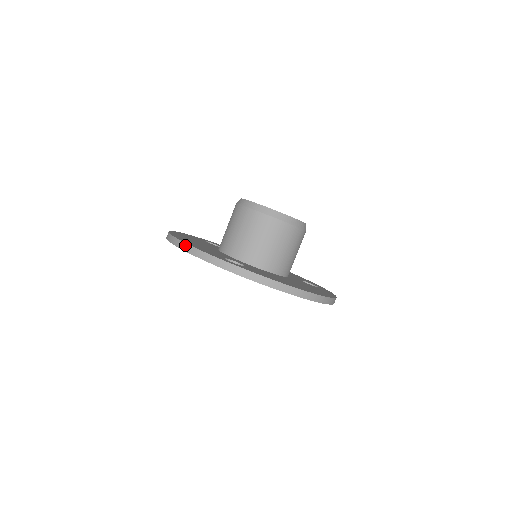
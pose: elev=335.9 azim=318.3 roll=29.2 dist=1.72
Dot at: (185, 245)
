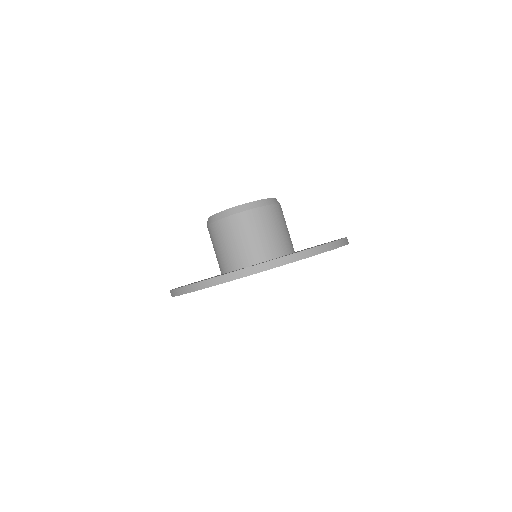
Dot at: (195, 285)
